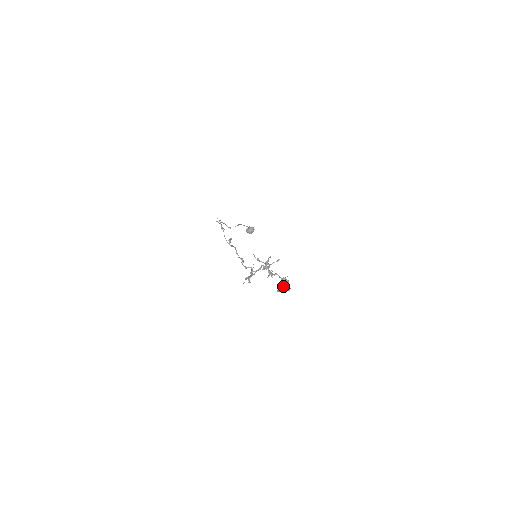
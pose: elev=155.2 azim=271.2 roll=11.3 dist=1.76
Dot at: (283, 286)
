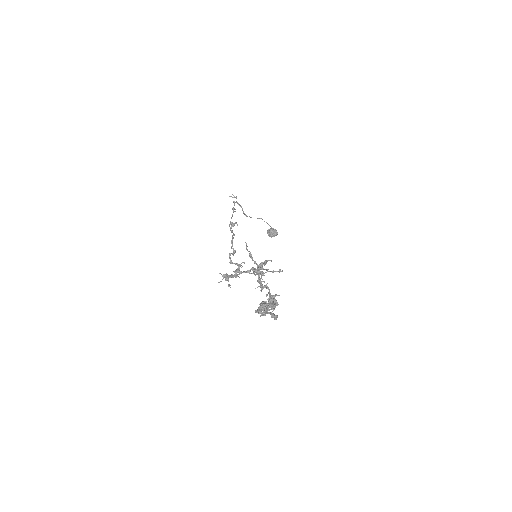
Dot at: (266, 307)
